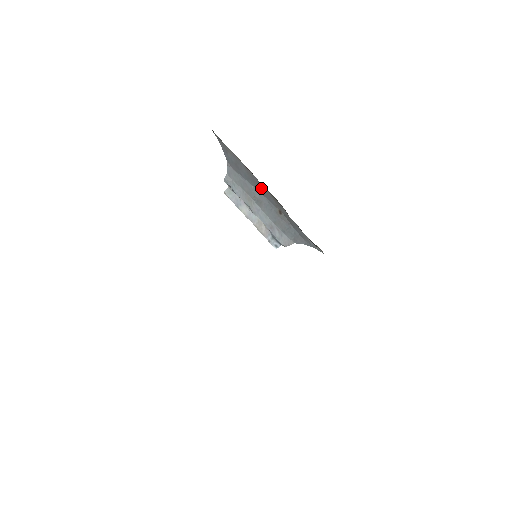
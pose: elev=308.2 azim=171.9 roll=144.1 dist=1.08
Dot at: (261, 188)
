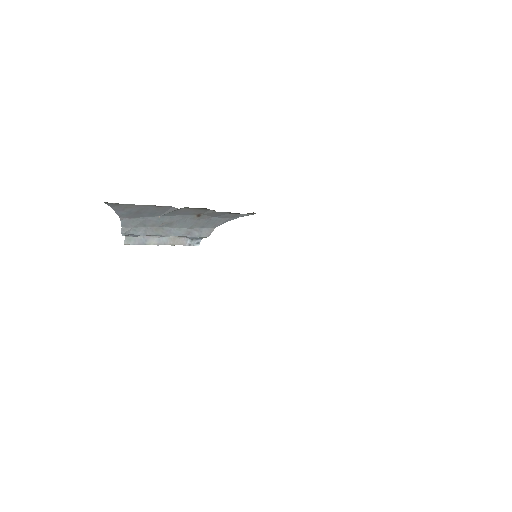
Dot at: (175, 211)
